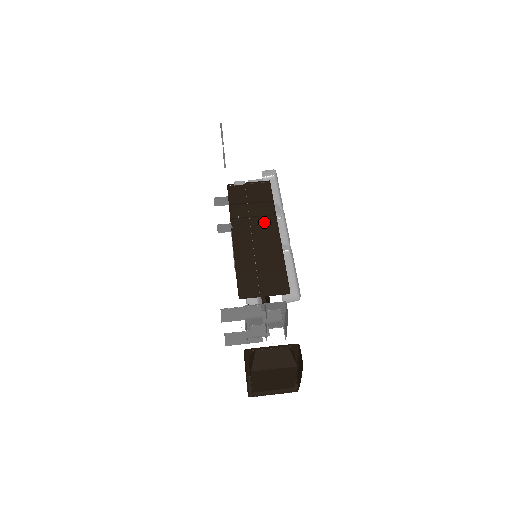
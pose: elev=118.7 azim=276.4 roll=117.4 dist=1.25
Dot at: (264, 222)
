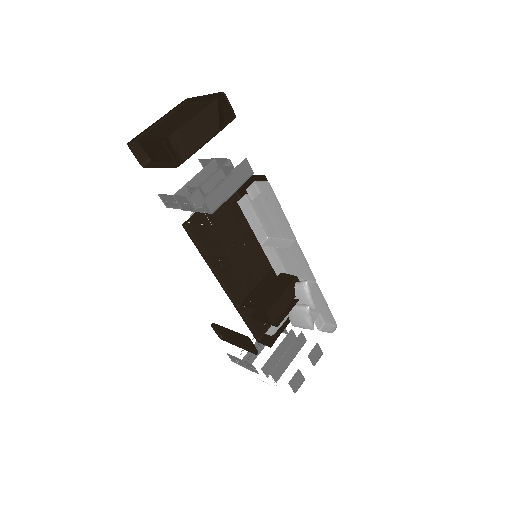
Dot at: occluded
